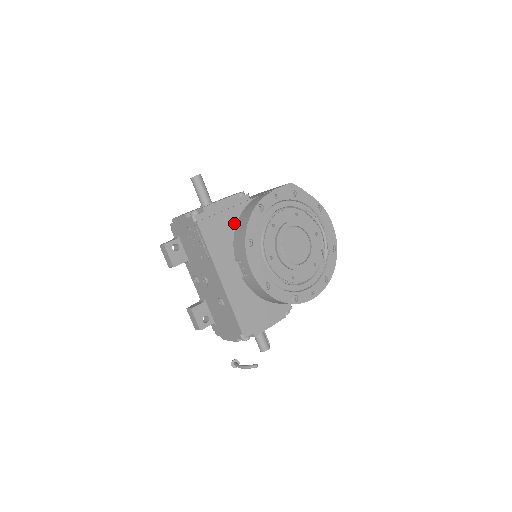
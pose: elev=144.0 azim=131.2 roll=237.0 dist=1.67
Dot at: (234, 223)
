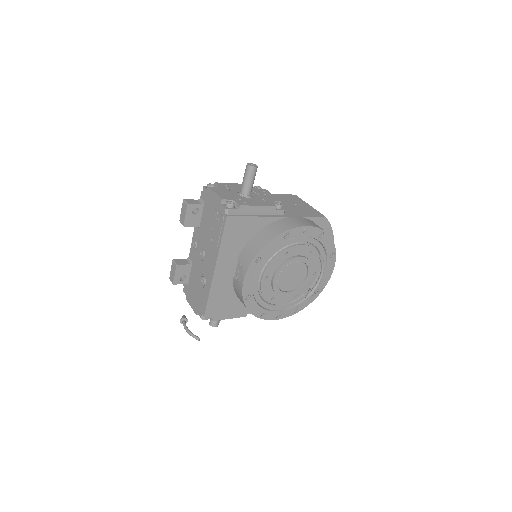
Dot at: (257, 230)
